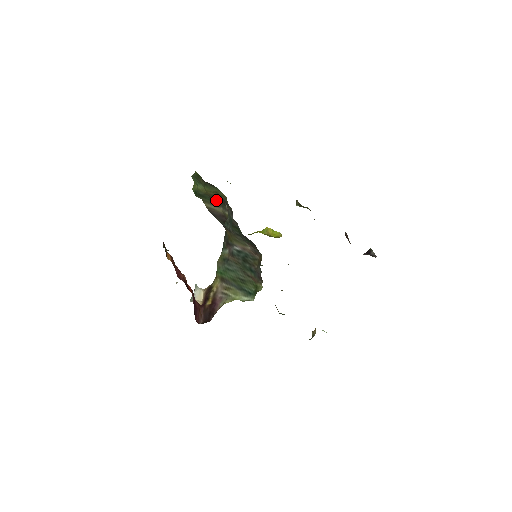
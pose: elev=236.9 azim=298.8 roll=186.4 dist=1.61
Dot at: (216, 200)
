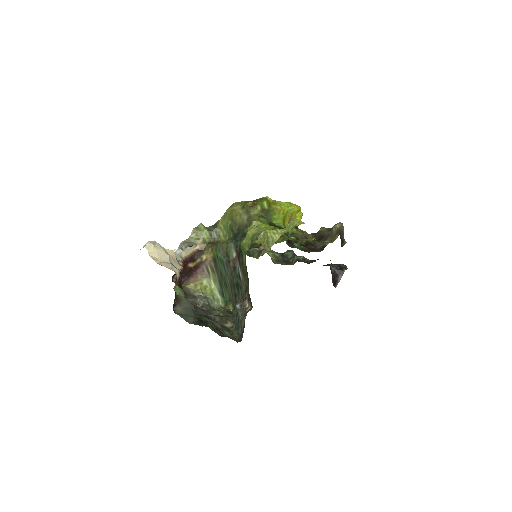
Dot at: occluded
